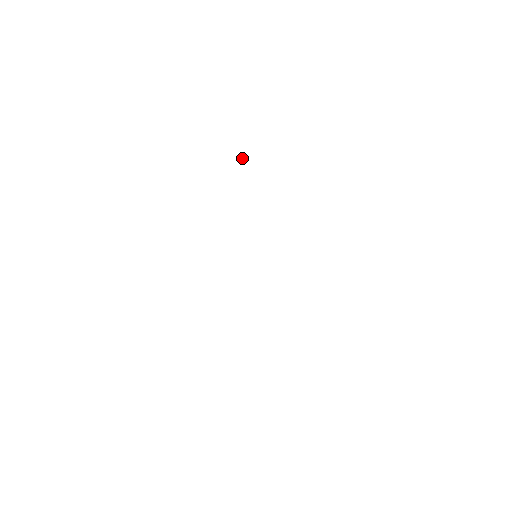
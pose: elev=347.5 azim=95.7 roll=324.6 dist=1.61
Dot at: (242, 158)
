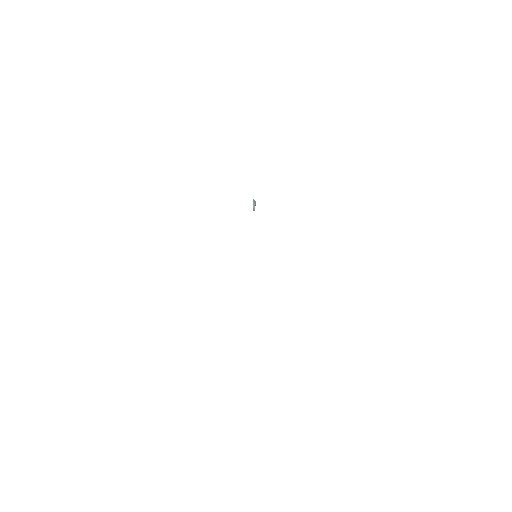
Dot at: (254, 202)
